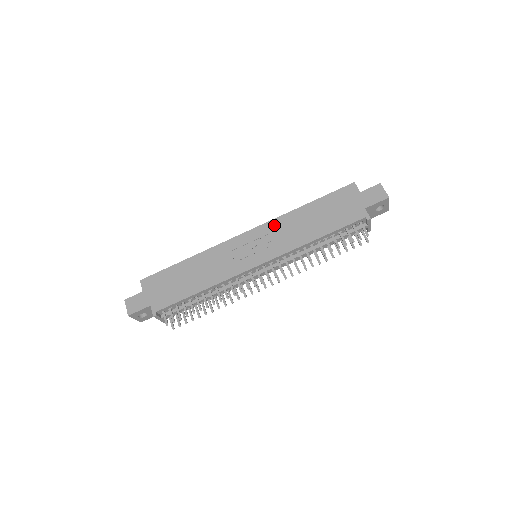
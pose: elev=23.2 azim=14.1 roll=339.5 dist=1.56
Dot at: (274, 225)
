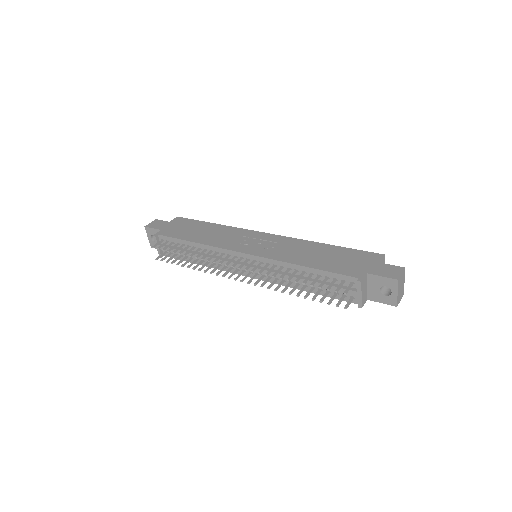
Dot at: (289, 241)
